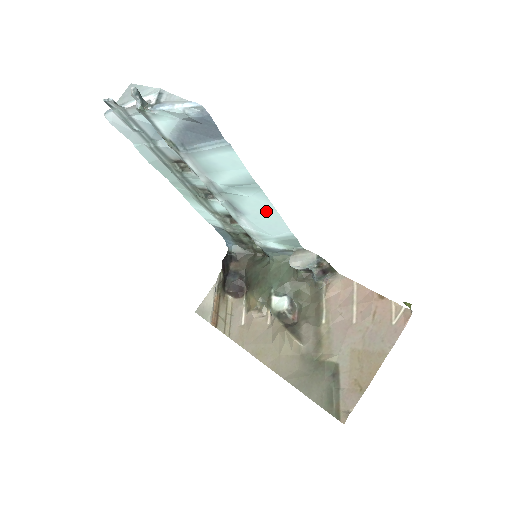
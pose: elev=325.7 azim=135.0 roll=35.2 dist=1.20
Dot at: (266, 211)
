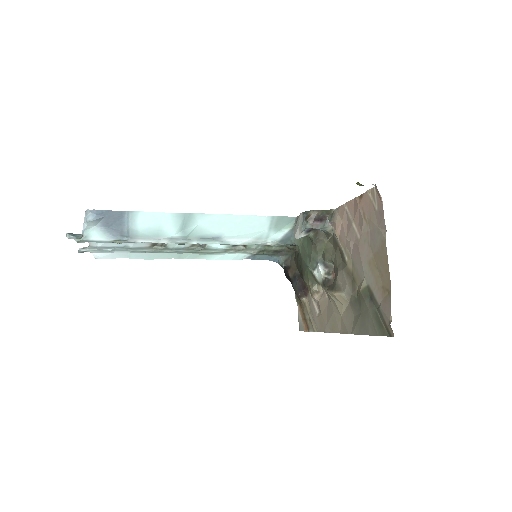
Dot at: (225, 221)
